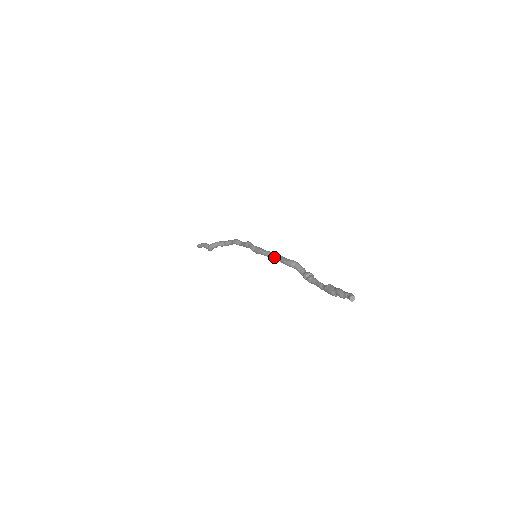
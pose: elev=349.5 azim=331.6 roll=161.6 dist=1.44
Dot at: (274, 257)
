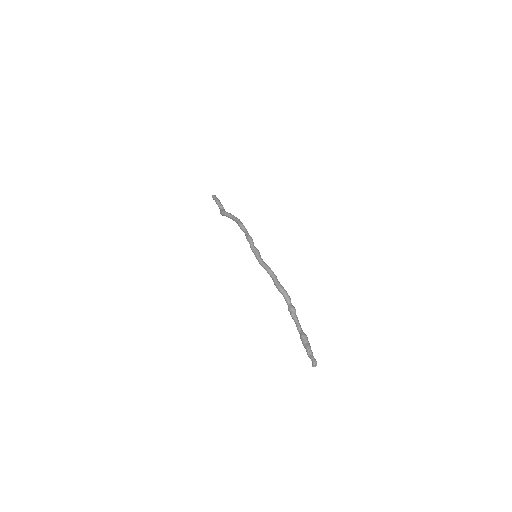
Dot at: (268, 273)
